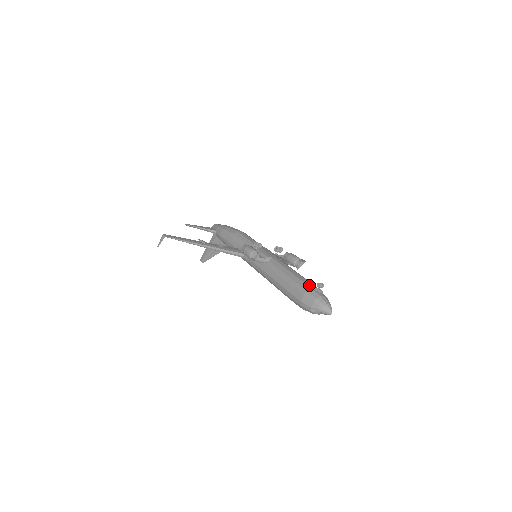
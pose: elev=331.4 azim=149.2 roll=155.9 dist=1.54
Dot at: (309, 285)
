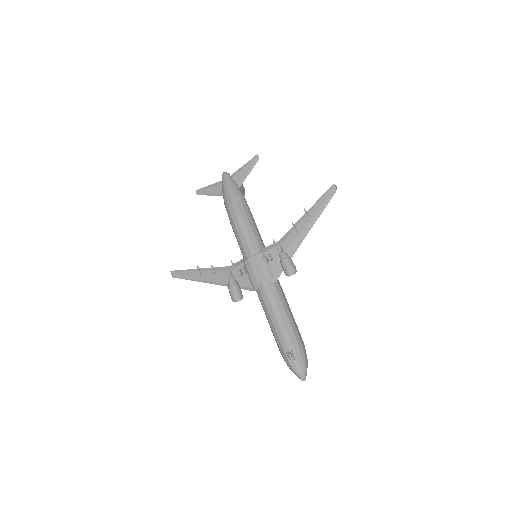
Dot at: (283, 347)
